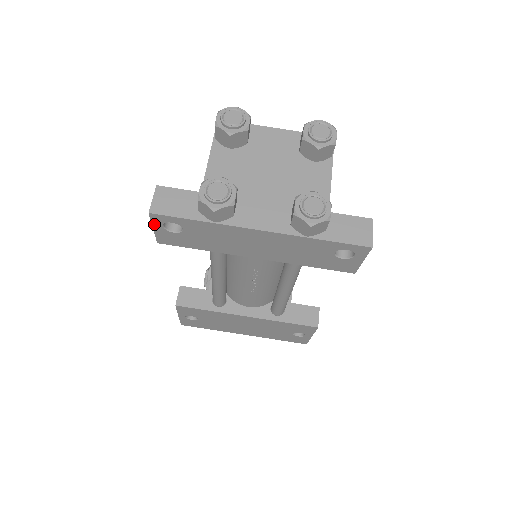
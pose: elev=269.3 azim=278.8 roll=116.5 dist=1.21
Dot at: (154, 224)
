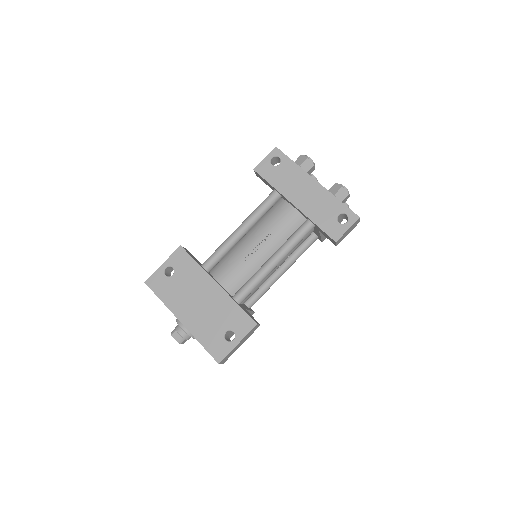
Dot at: (269, 155)
